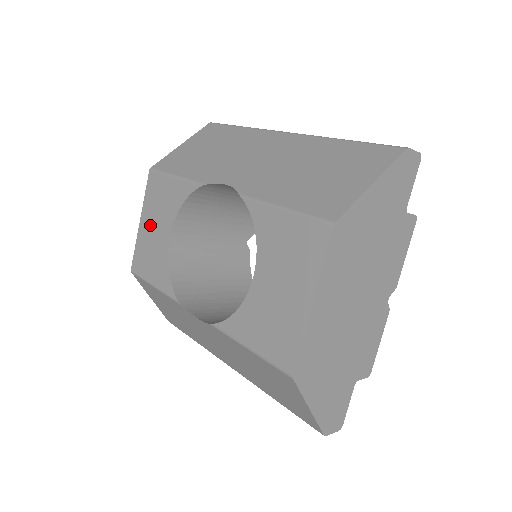
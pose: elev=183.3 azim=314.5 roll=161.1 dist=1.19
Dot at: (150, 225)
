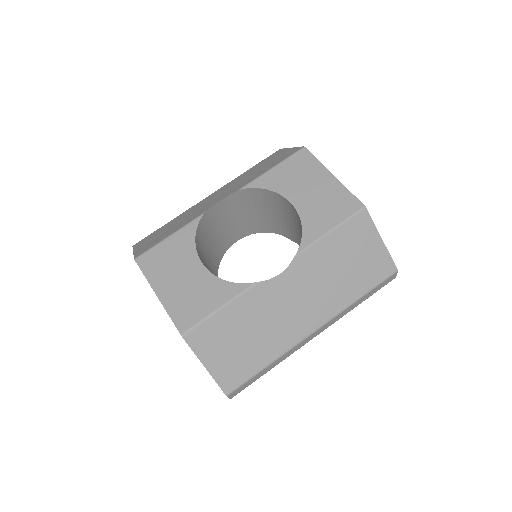
Dot at: (173, 283)
